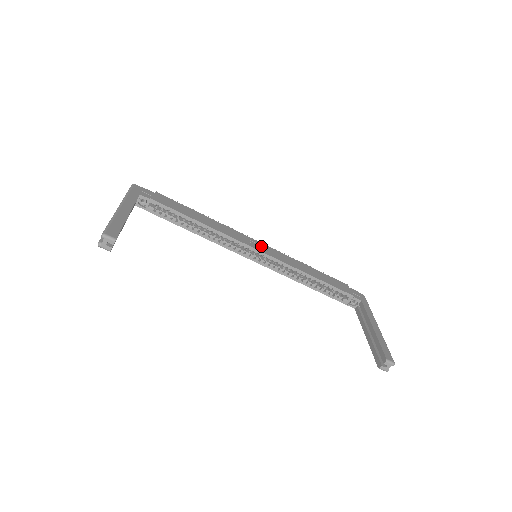
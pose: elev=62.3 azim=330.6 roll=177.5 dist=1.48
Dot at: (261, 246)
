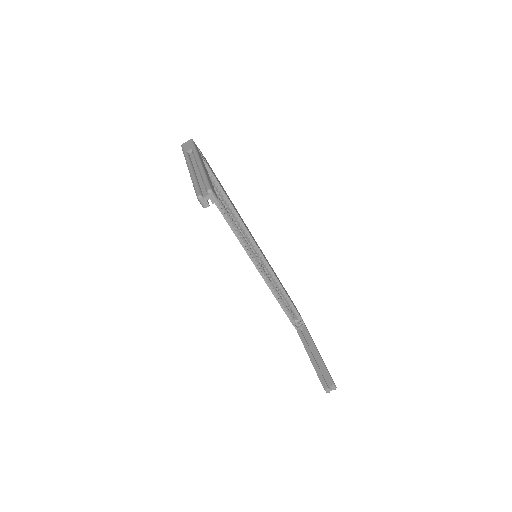
Dot at: occluded
